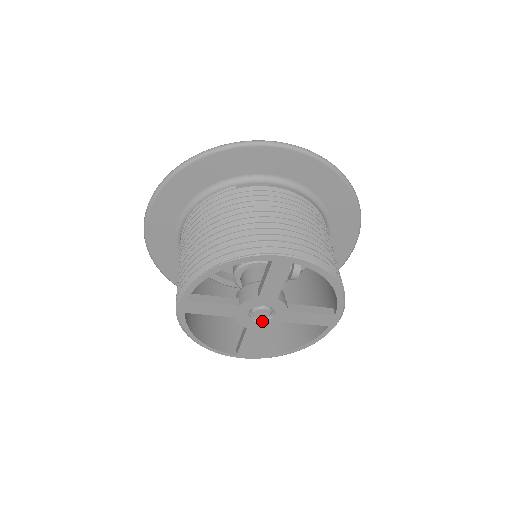
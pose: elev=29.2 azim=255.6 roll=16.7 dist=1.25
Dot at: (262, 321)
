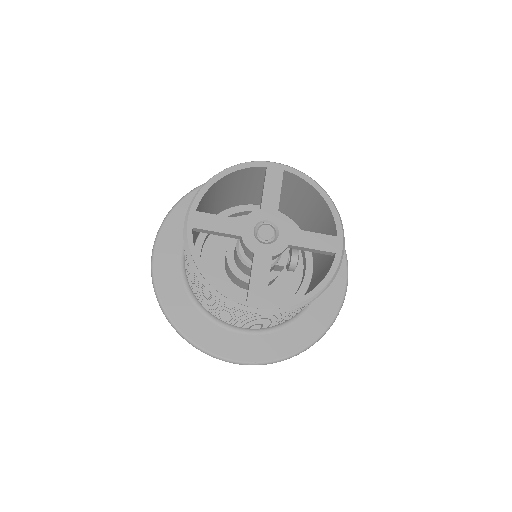
Dot at: (268, 244)
